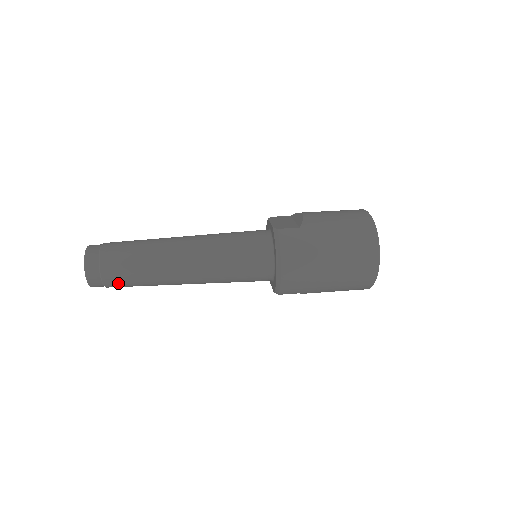
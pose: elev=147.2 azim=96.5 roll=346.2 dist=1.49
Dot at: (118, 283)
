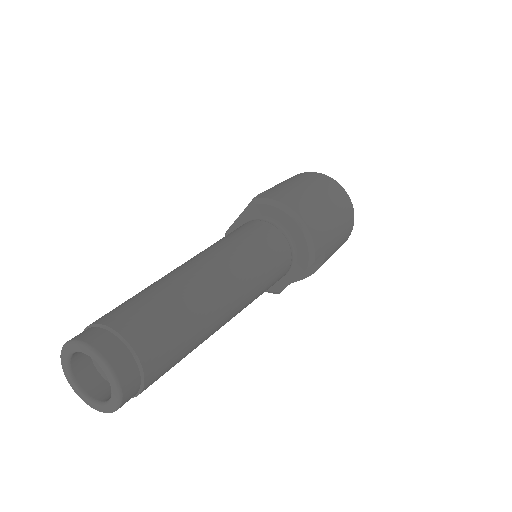
Dot at: (160, 350)
